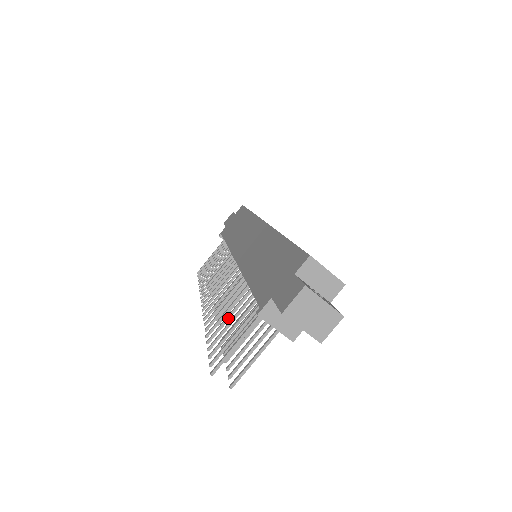
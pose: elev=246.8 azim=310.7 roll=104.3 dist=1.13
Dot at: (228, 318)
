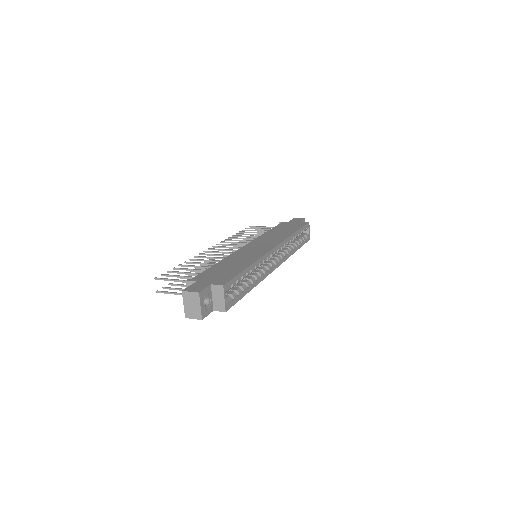
Dot at: (196, 267)
